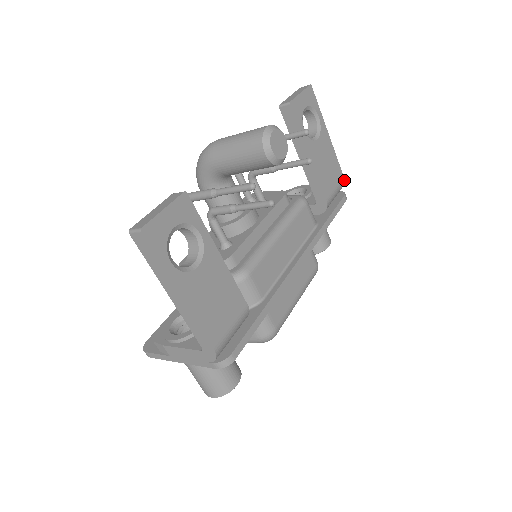
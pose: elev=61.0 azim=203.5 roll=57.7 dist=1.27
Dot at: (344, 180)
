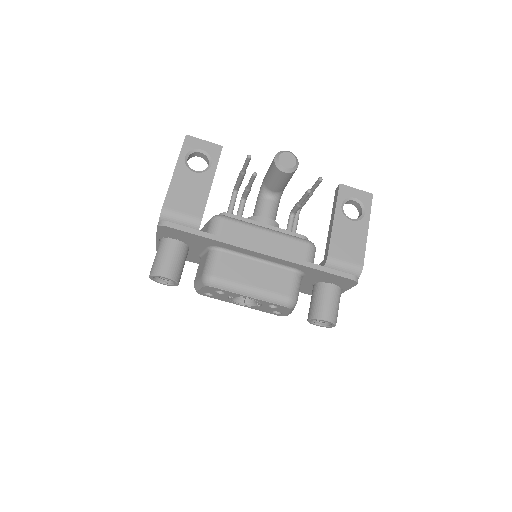
Dot at: occluded
